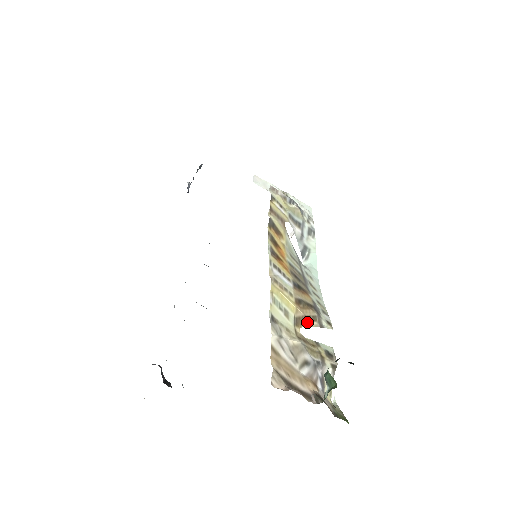
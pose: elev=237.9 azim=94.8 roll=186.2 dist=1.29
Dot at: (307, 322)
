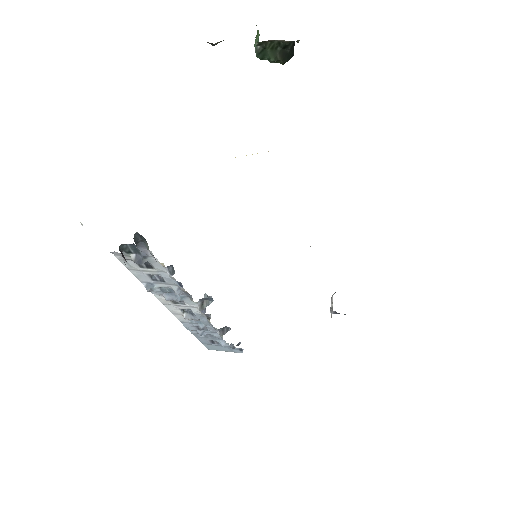
Dot at: occluded
